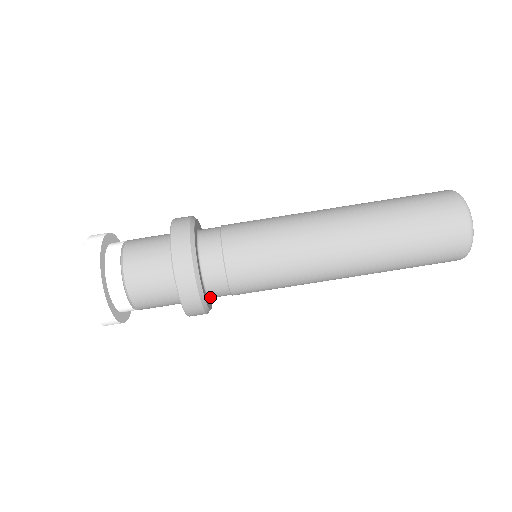
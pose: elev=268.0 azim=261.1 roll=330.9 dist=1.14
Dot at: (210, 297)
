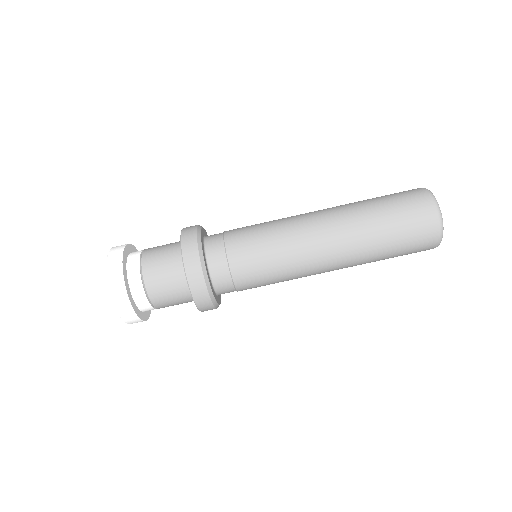
Dot at: (219, 294)
